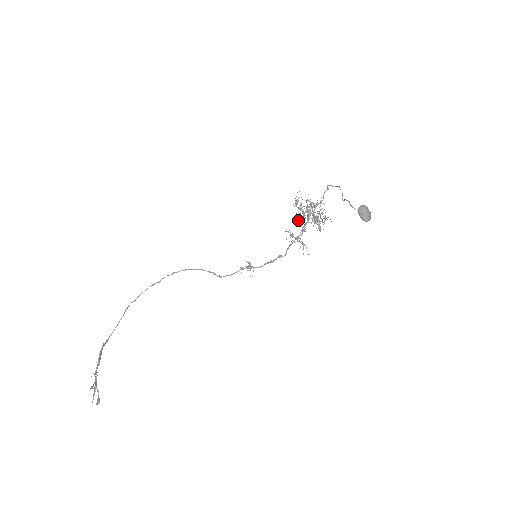
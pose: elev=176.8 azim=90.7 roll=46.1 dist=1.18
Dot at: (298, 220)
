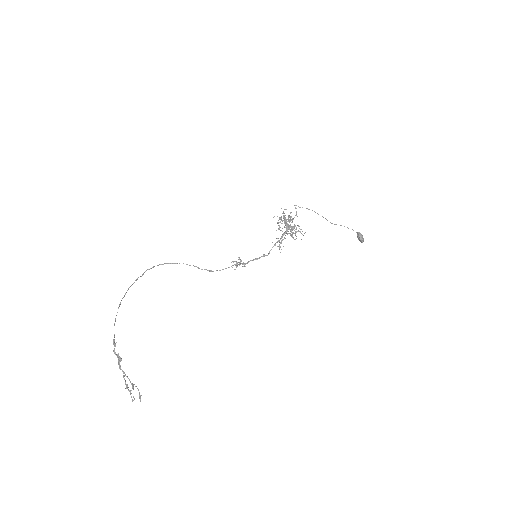
Dot at: occluded
